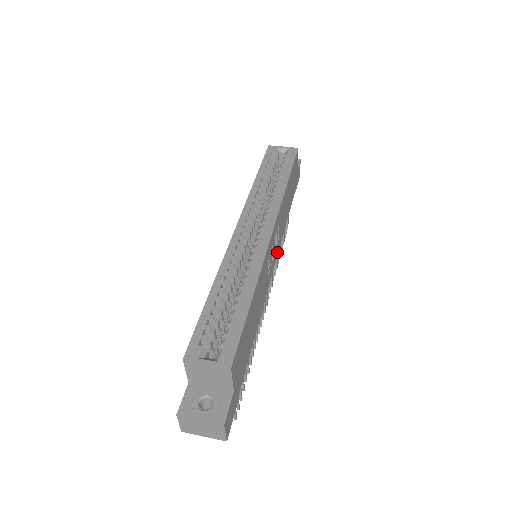
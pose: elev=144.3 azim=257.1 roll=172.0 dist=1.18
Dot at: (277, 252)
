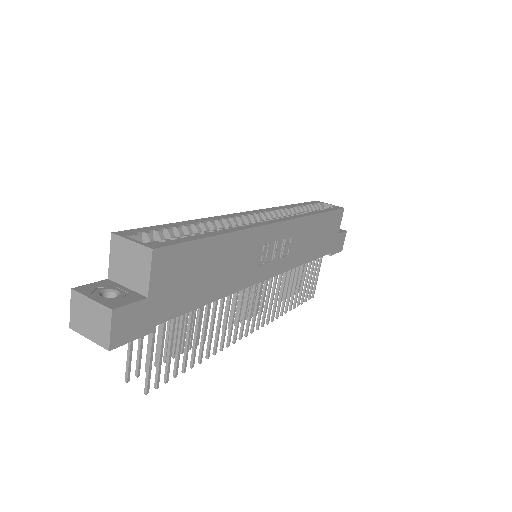
Dot at: (282, 269)
